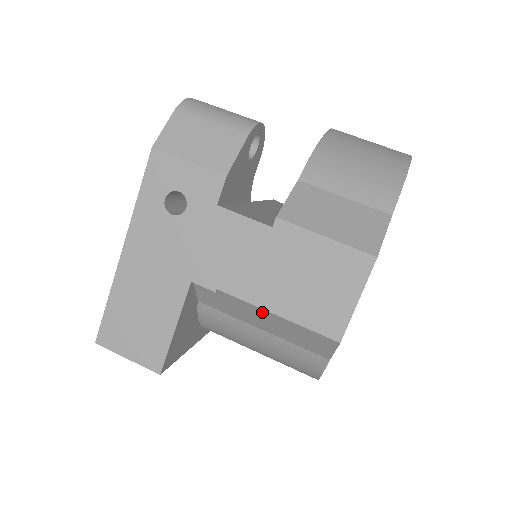
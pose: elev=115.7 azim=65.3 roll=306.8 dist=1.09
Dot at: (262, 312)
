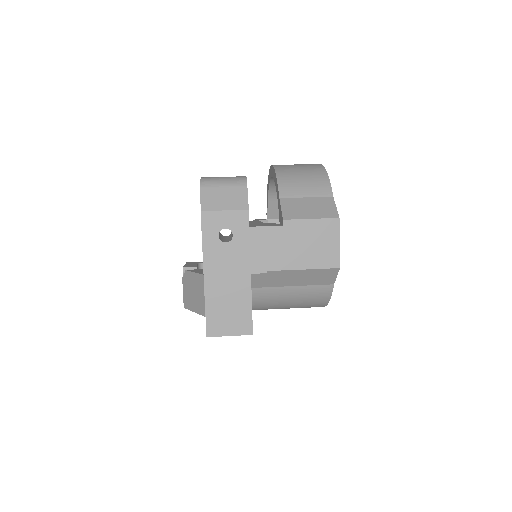
Dot at: (294, 272)
